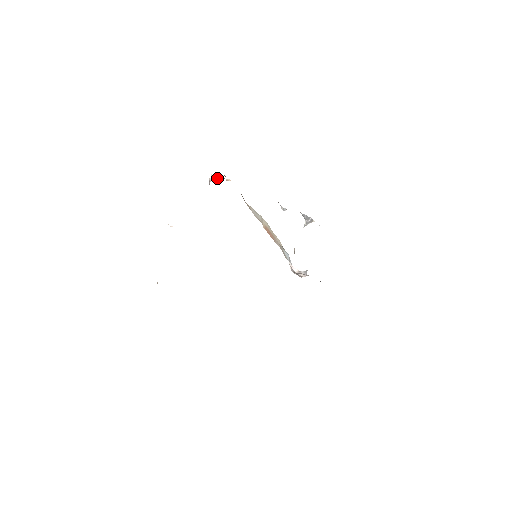
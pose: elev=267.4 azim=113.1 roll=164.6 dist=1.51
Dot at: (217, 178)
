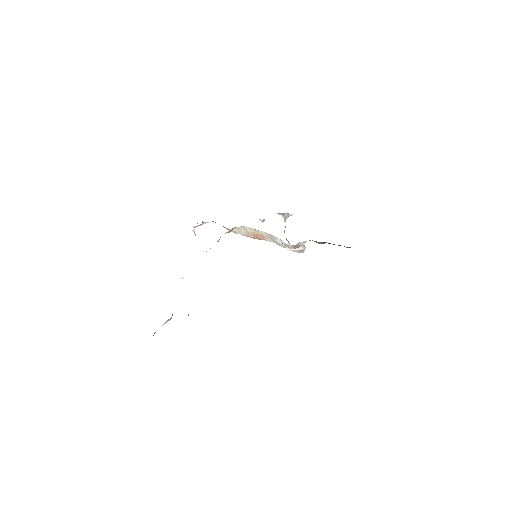
Dot at: occluded
